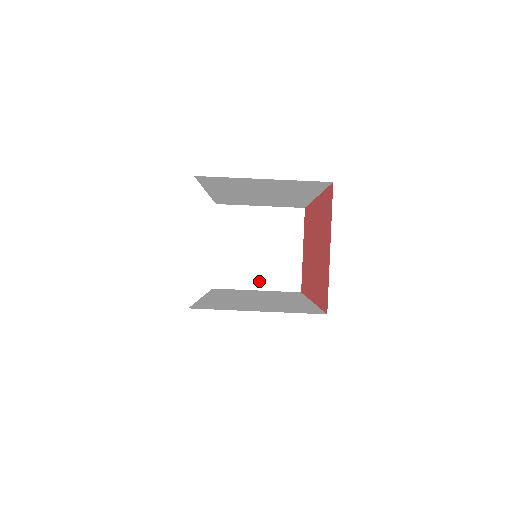
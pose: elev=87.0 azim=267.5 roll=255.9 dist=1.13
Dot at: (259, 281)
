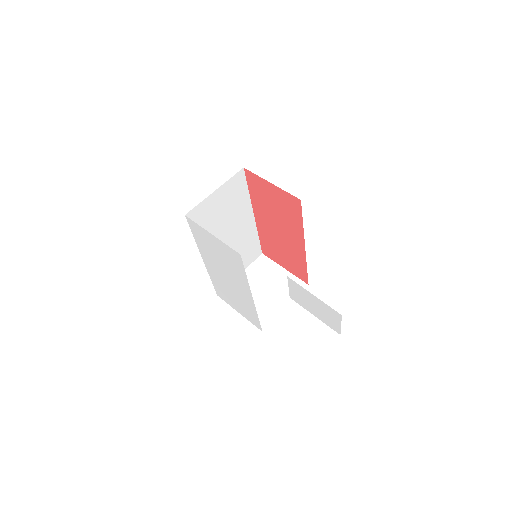
Dot at: (282, 303)
